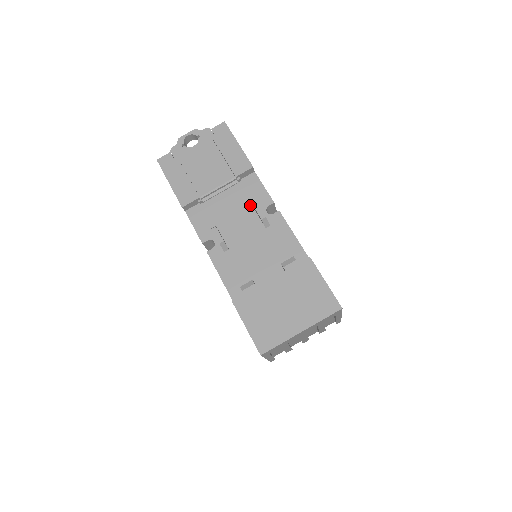
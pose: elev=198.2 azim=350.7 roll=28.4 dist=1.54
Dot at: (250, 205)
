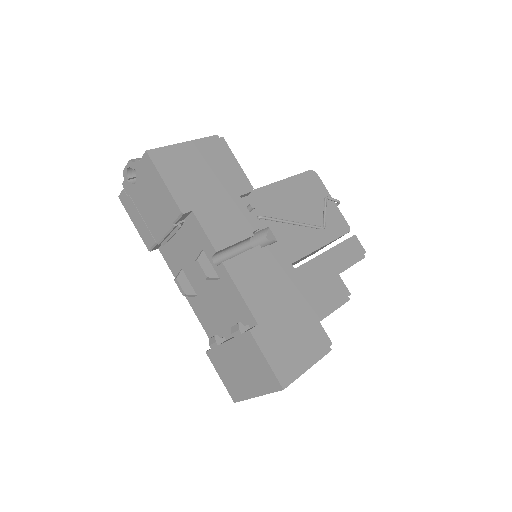
Dot at: (199, 252)
